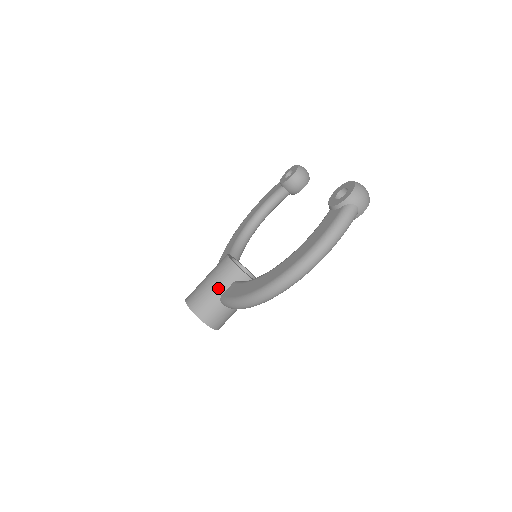
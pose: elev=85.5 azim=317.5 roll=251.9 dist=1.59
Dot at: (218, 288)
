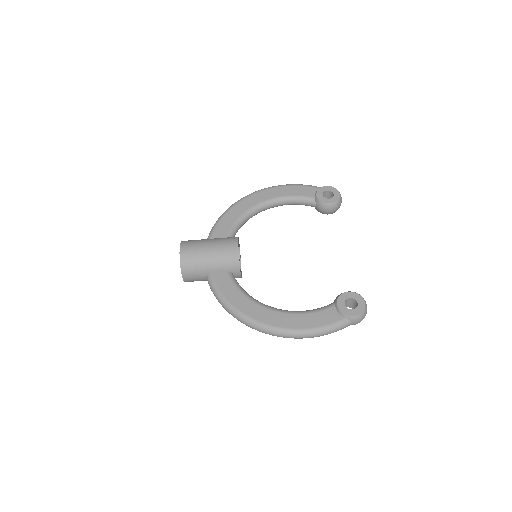
Dot at: (213, 266)
